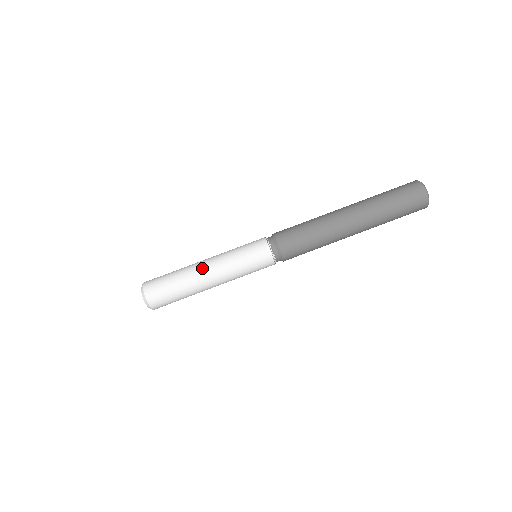
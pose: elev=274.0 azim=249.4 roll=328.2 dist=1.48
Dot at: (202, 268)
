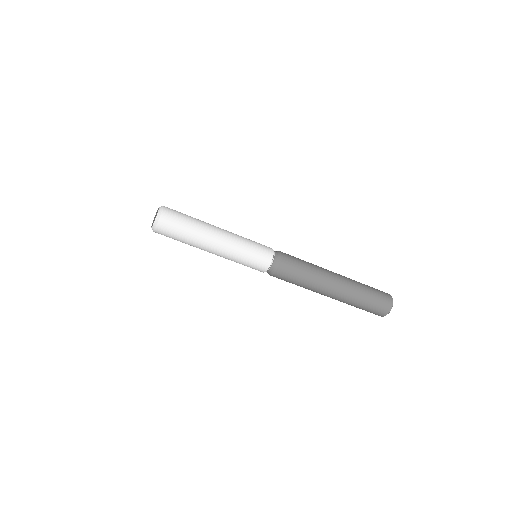
Dot at: (214, 241)
